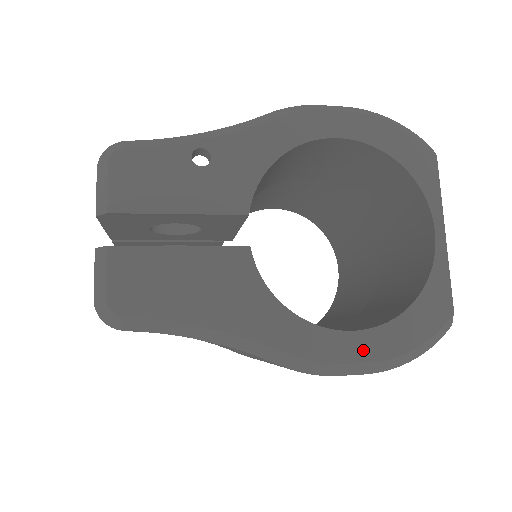
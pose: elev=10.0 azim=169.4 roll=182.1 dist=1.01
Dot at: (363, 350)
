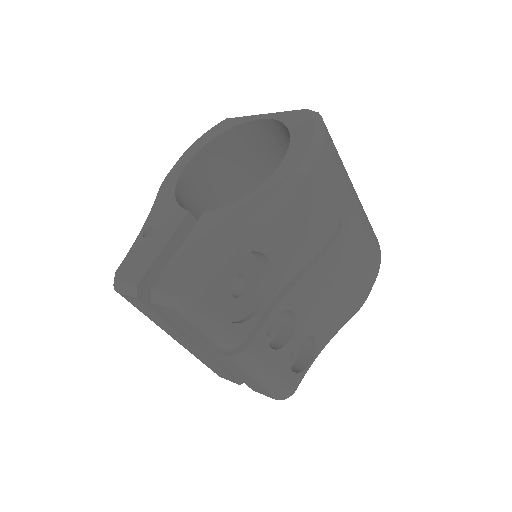
Dot at: (296, 156)
